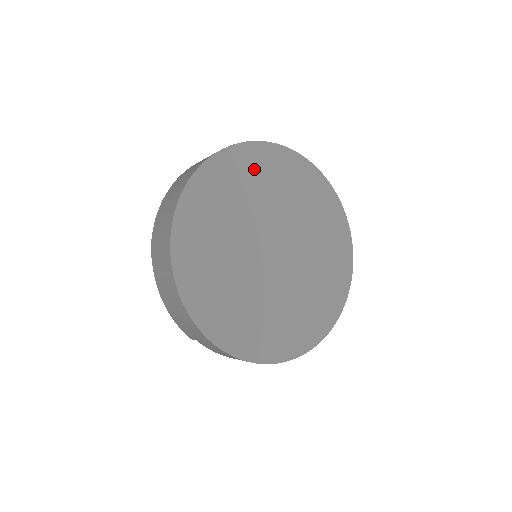
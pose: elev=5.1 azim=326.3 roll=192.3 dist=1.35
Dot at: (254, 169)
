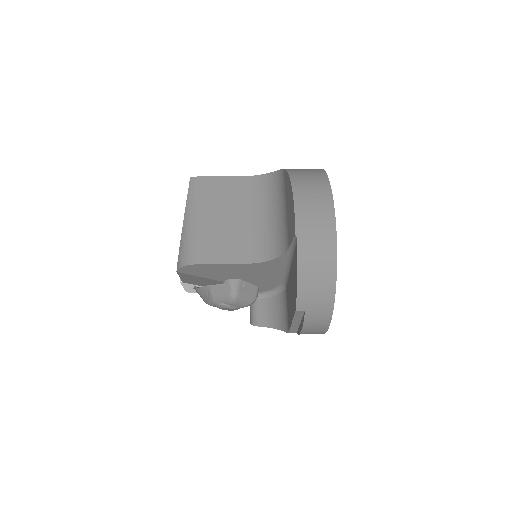
Dot at: occluded
